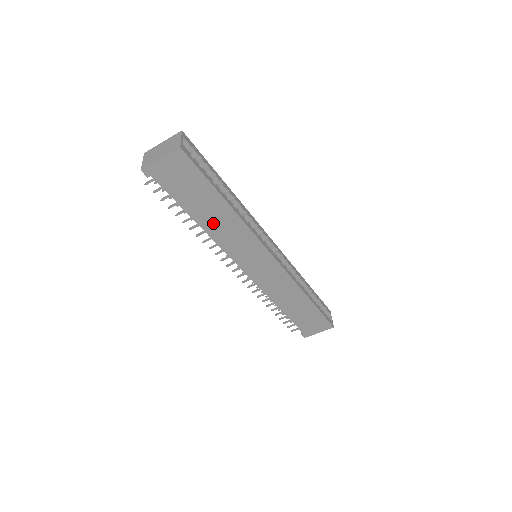
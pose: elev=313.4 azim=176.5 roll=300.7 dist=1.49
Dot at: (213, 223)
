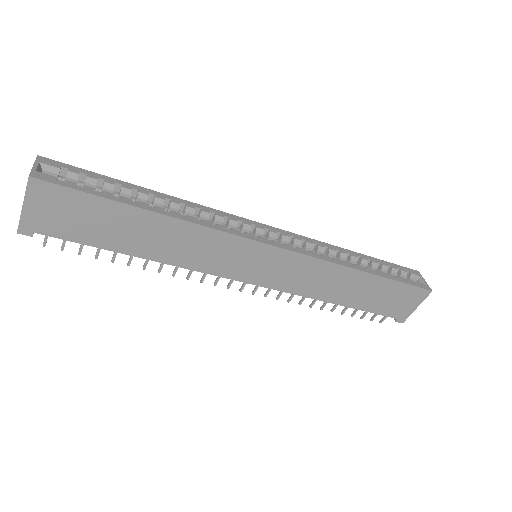
Dot at: (158, 246)
